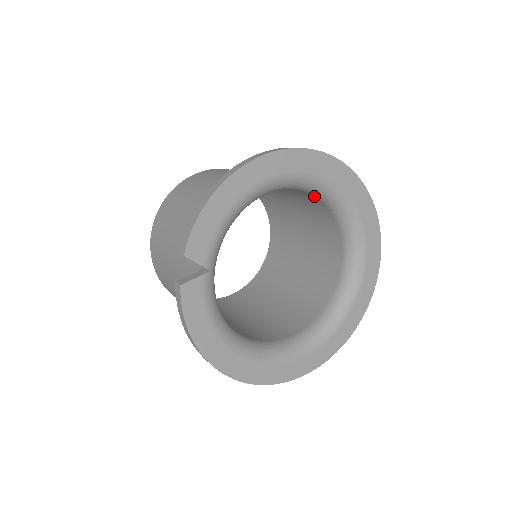
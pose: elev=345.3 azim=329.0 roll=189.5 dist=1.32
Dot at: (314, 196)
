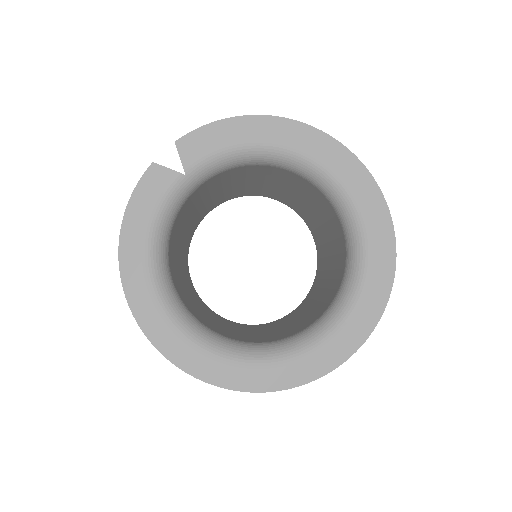
Dot at: (337, 216)
